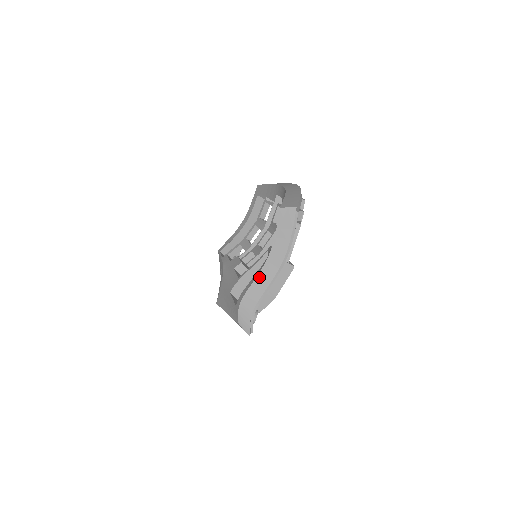
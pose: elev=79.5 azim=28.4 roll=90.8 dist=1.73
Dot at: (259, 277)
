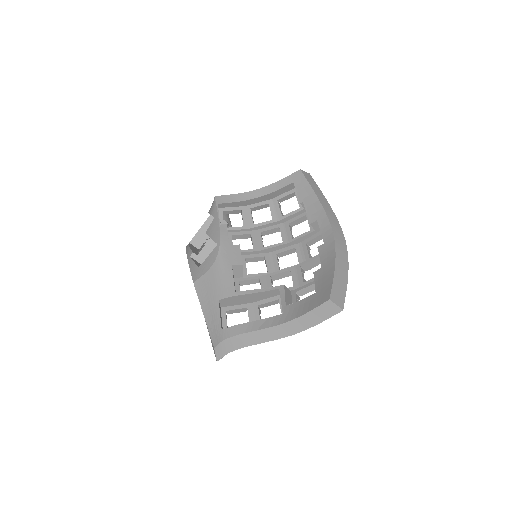
Dot at: (263, 331)
